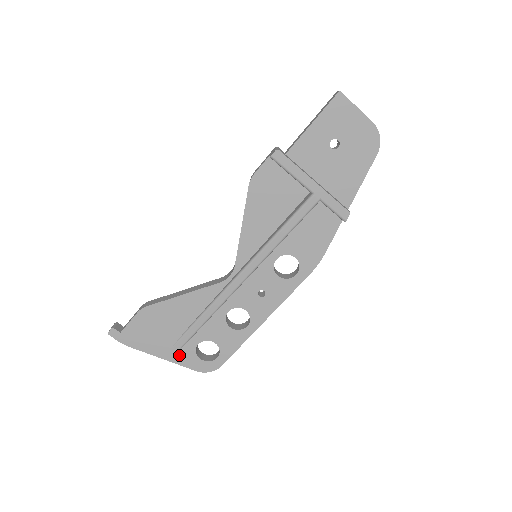
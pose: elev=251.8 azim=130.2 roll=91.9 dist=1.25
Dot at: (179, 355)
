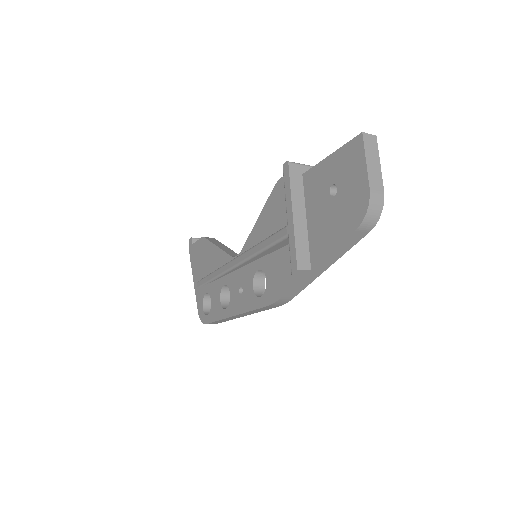
Dot at: (199, 290)
